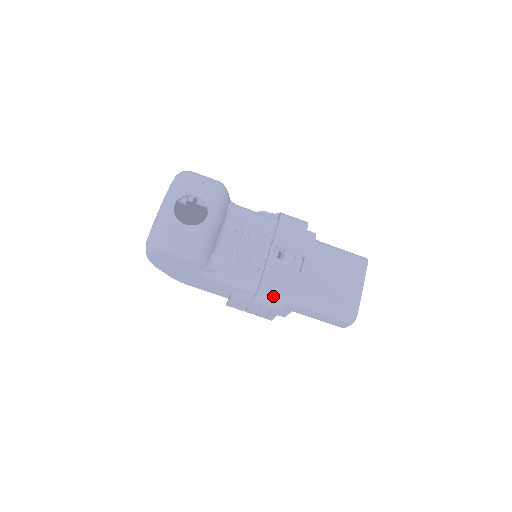
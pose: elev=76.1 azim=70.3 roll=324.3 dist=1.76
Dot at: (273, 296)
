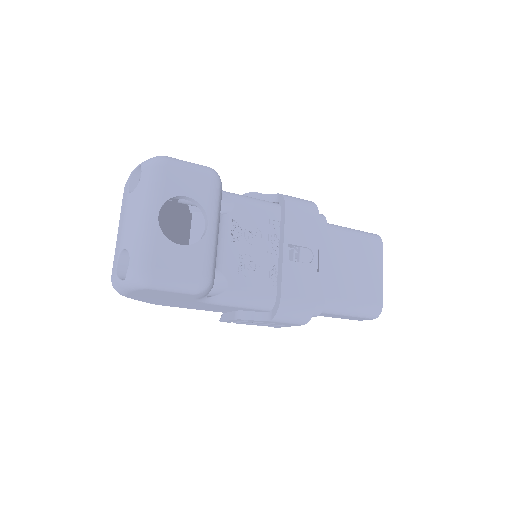
Dot at: (296, 312)
